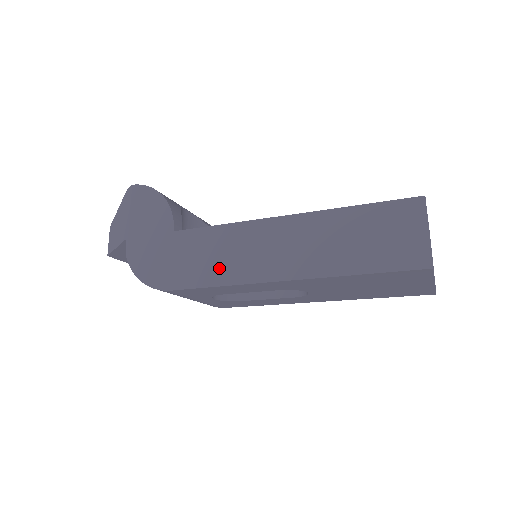
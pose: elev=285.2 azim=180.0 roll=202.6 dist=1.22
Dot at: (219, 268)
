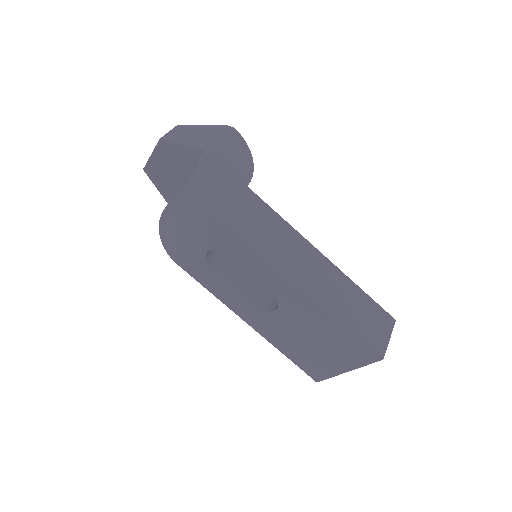
Dot at: (266, 240)
